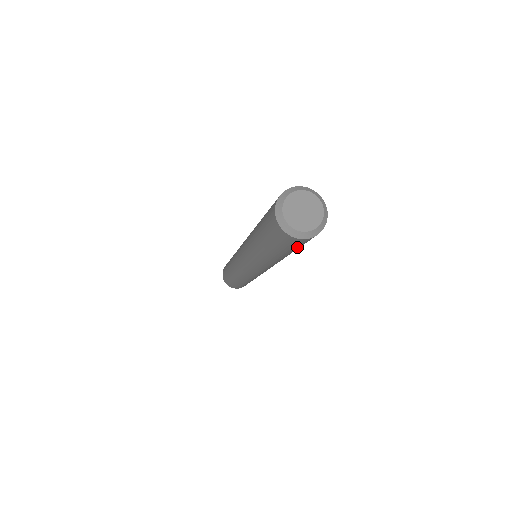
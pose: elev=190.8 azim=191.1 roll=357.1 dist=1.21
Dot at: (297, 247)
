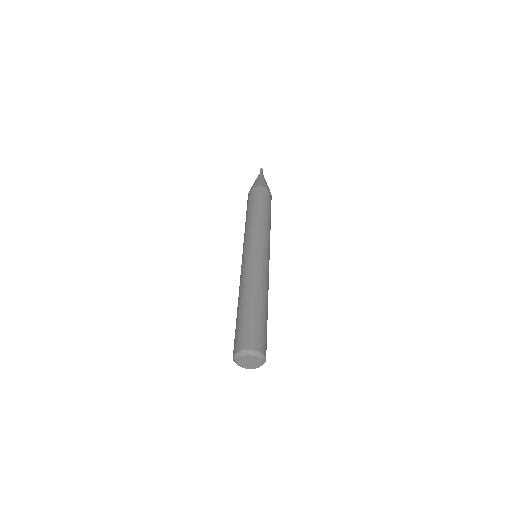
Dot at: occluded
